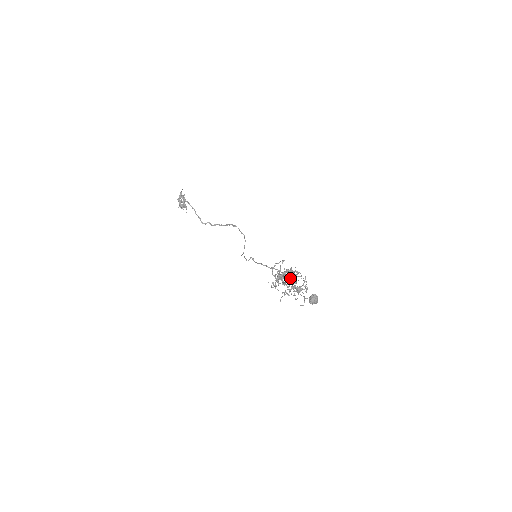
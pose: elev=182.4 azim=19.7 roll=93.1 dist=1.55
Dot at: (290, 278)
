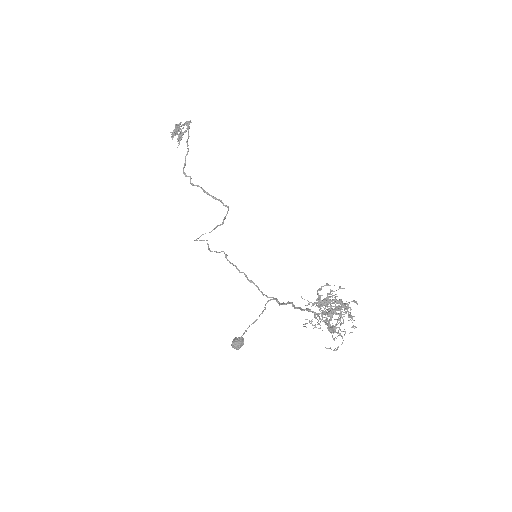
Dot at: (346, 311)
